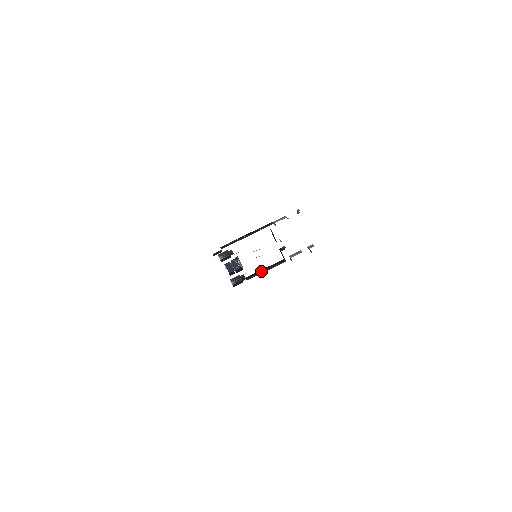
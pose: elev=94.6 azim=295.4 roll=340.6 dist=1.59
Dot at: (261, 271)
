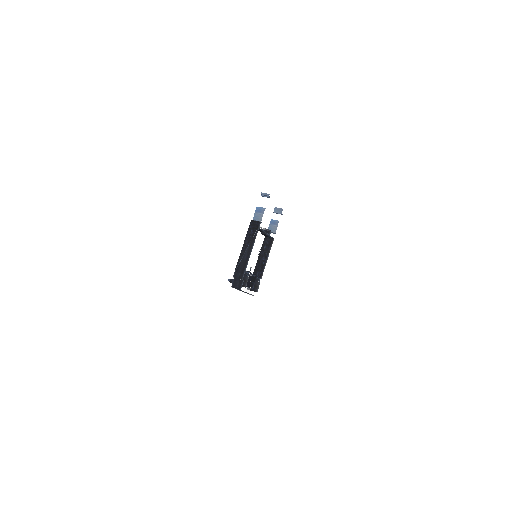
Dot at: (261, 261)
